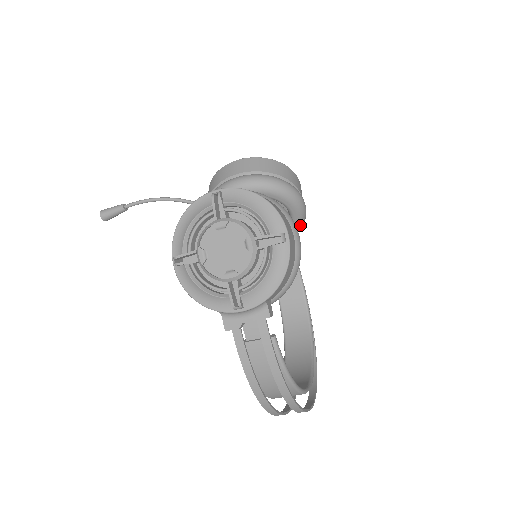
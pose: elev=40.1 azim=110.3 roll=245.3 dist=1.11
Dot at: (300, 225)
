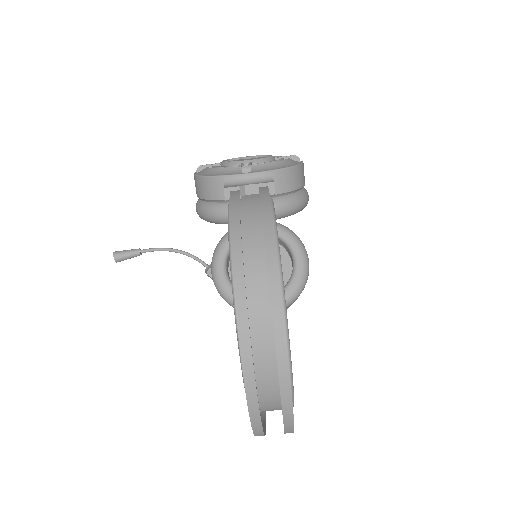
Dot at: (301, 280)
